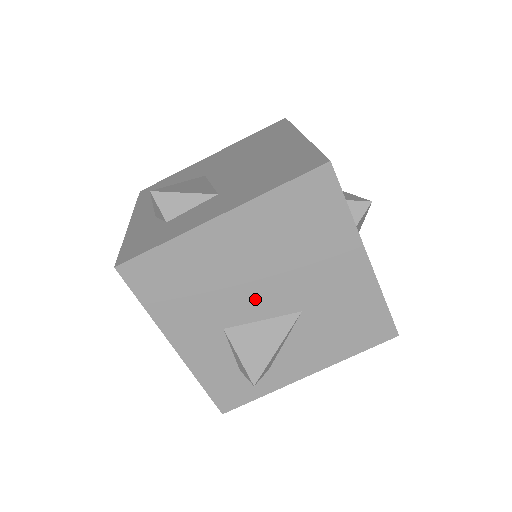
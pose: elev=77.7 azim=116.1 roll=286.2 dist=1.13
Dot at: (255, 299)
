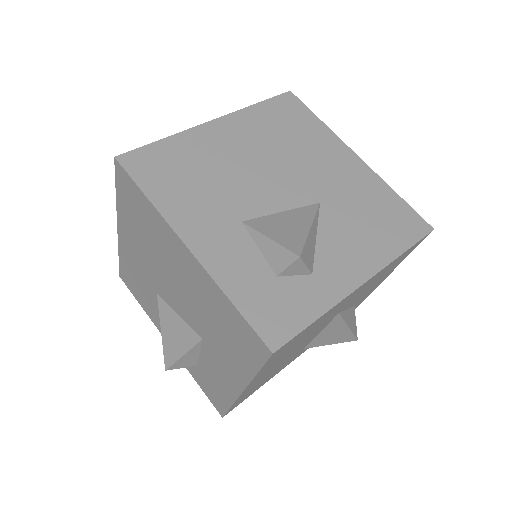
Dot at: (267, 190)
